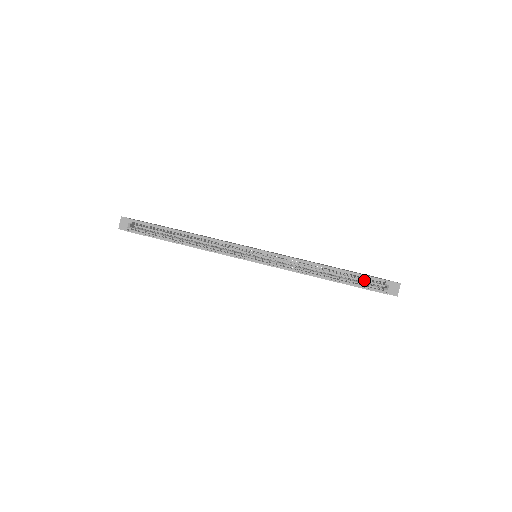
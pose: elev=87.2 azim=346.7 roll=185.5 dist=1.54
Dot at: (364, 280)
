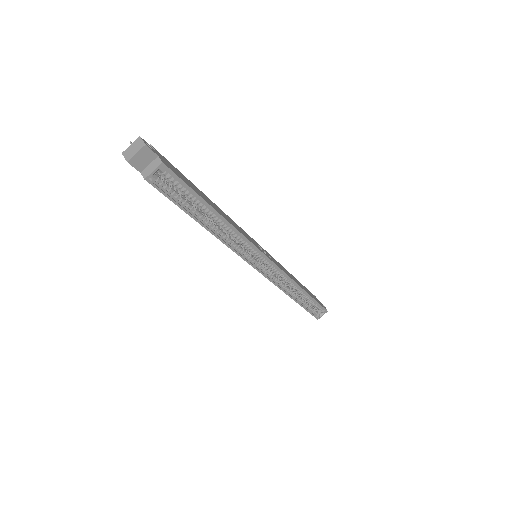
Dot at: occluded
